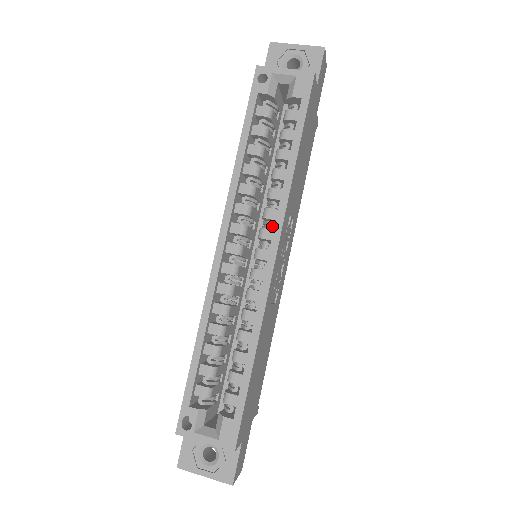
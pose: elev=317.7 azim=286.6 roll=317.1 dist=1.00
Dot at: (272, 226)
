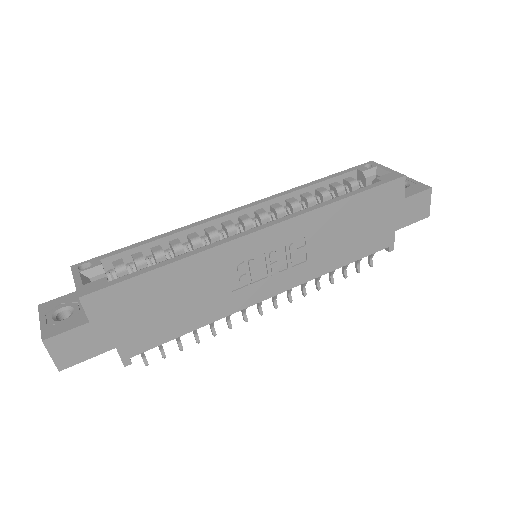
Dot at: occluded
